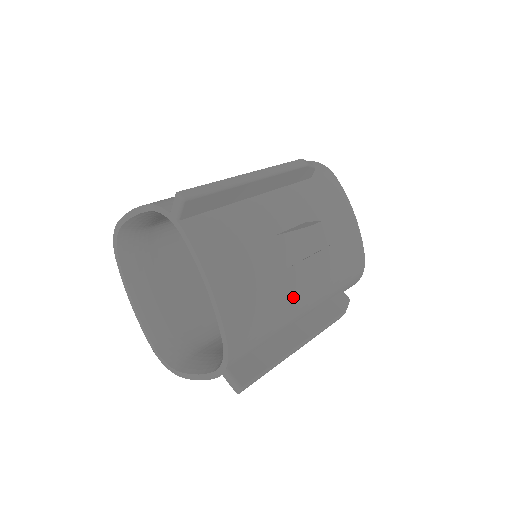
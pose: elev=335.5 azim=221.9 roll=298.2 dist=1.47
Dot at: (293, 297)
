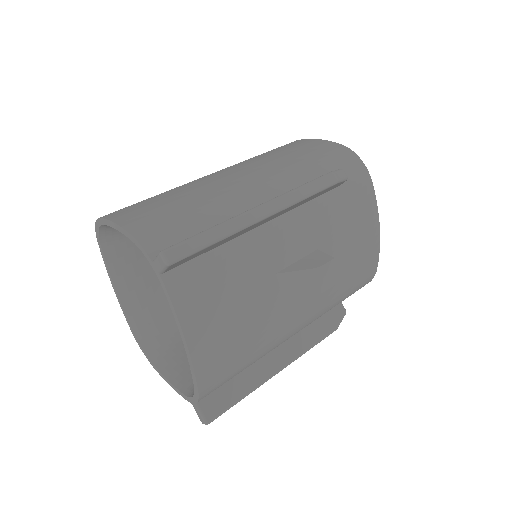
Dot at: (282, 332)
